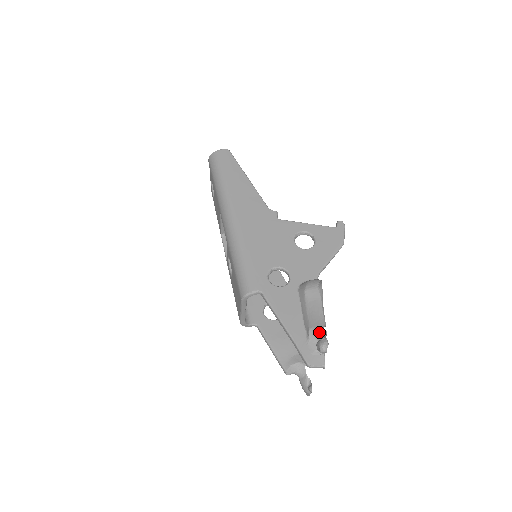
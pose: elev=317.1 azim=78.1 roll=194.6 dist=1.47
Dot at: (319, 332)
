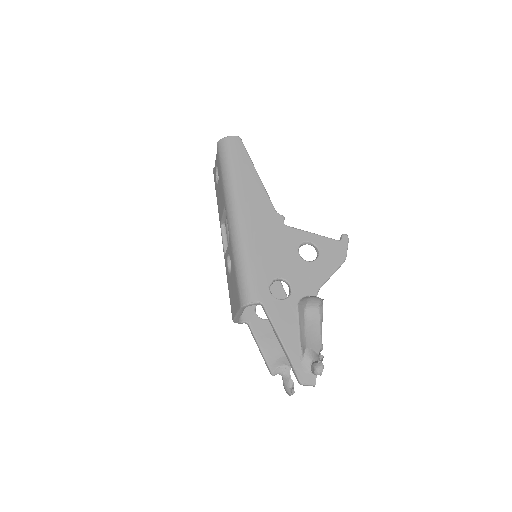
Dot at: (315, 354)
